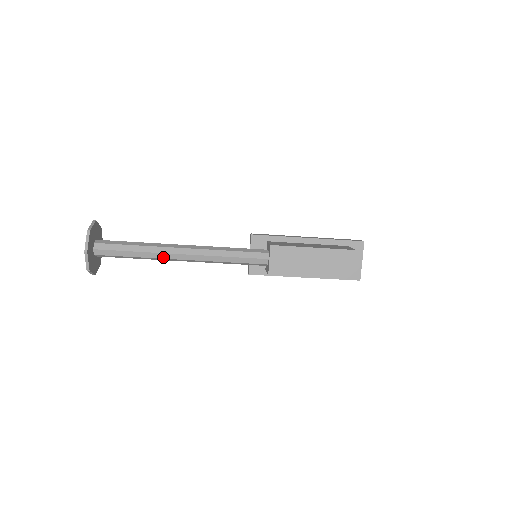
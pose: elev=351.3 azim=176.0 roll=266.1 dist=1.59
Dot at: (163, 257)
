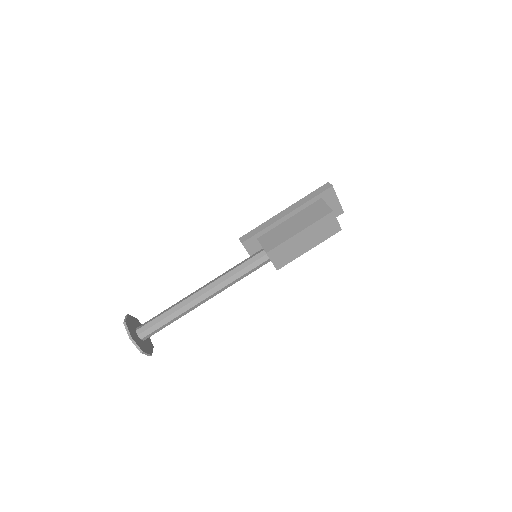
Dot at: (192, 309)
